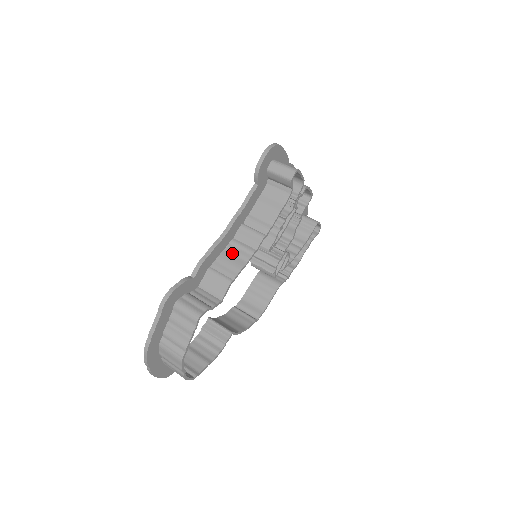
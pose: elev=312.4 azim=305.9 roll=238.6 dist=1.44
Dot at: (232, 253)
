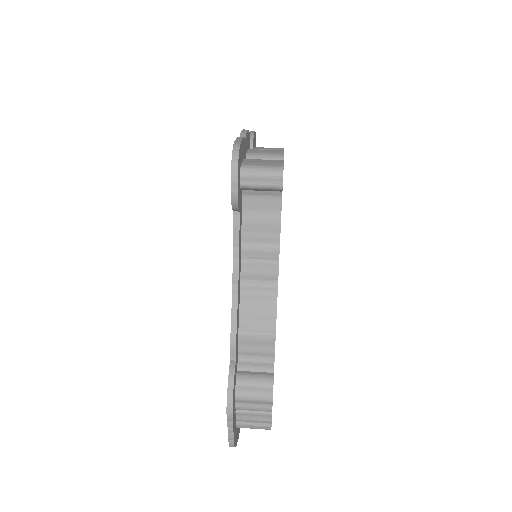
Dot at: (252, 300)
